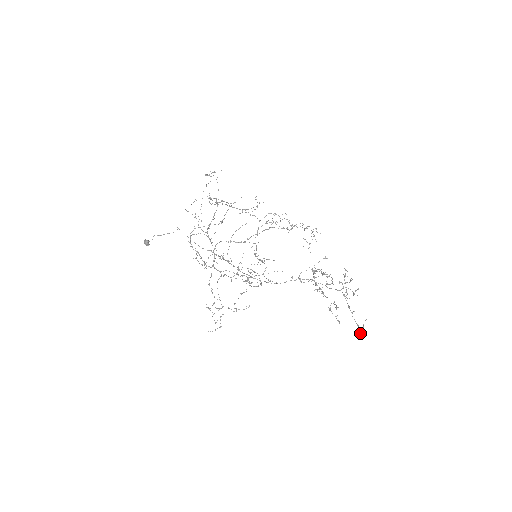
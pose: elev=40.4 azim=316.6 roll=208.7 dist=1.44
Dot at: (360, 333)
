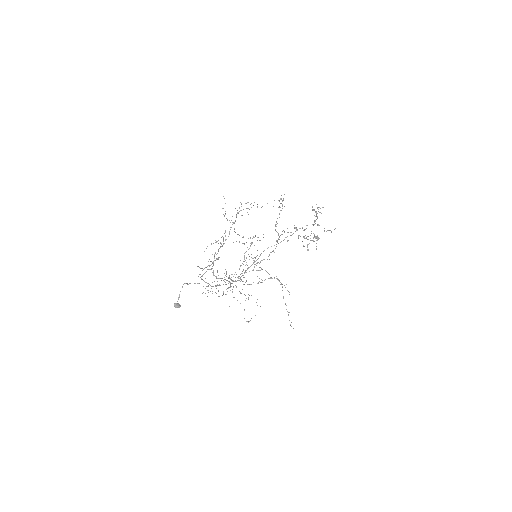
Dot at: (331, 232)
